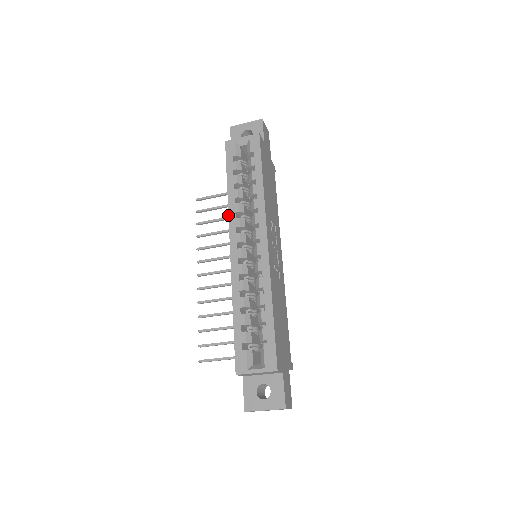
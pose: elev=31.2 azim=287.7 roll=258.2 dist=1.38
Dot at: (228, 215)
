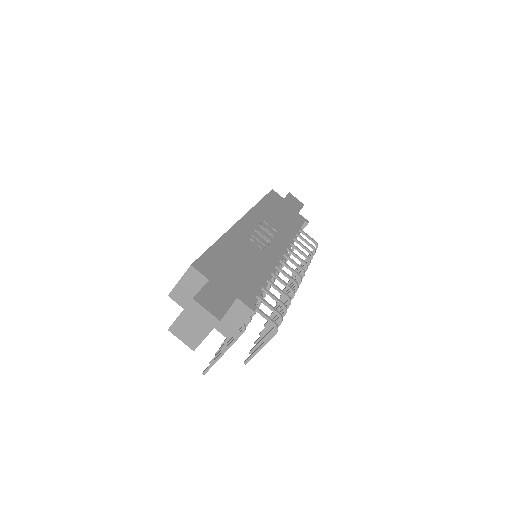
Dot at: occluded
